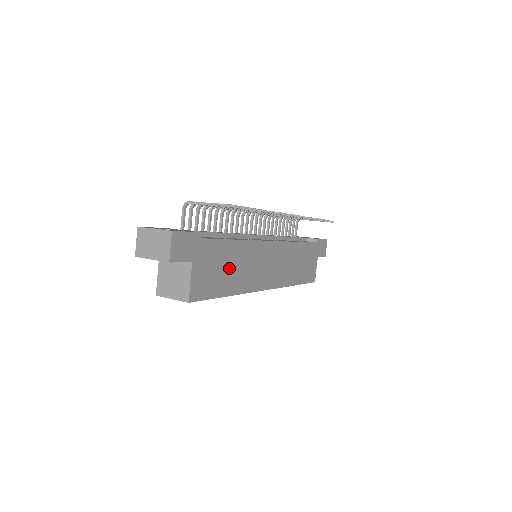
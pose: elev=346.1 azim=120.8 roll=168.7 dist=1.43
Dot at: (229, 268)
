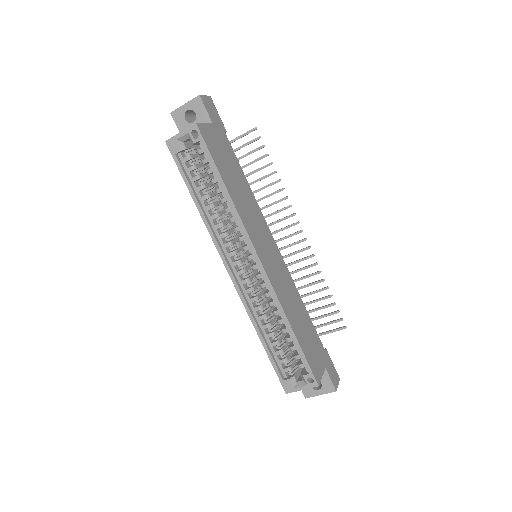
Dot at: (234, 178)
